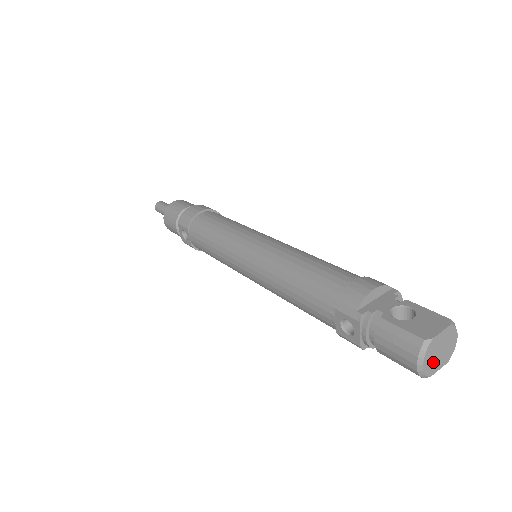
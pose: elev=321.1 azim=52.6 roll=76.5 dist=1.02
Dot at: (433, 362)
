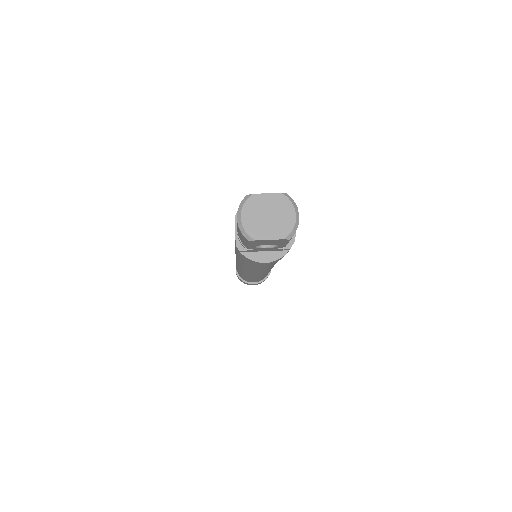
Dot at: (258, 224)
